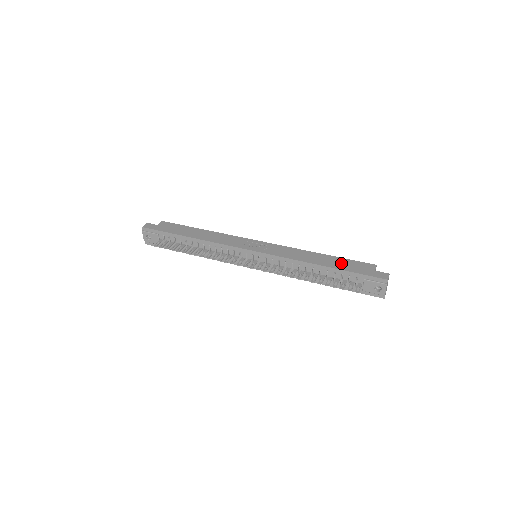
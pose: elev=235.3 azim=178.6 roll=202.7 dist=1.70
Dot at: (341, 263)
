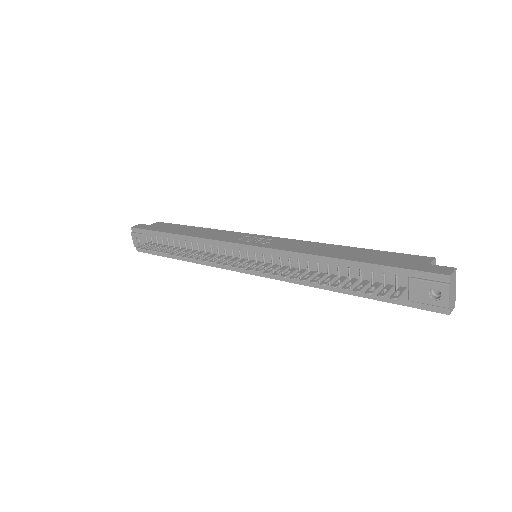
Dot at: (373, 256)
